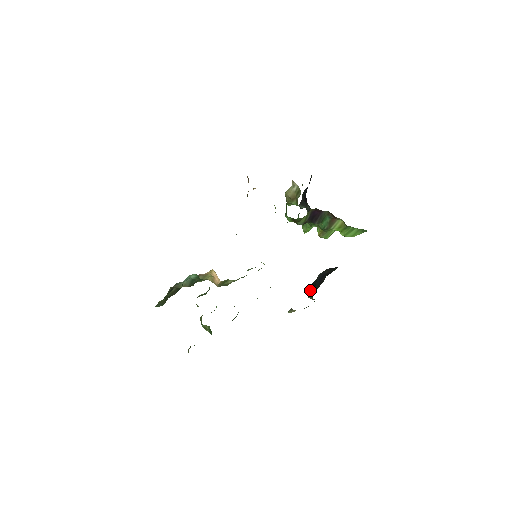
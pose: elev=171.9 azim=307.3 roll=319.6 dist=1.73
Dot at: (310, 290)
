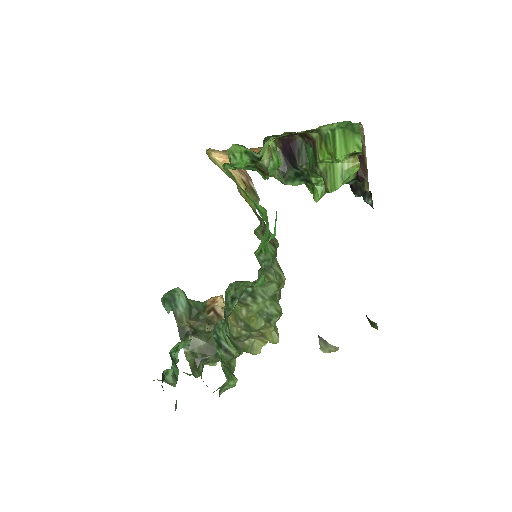
Dot at: occluded
